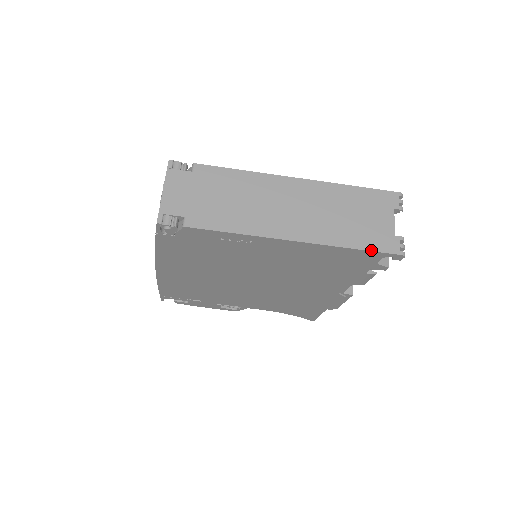
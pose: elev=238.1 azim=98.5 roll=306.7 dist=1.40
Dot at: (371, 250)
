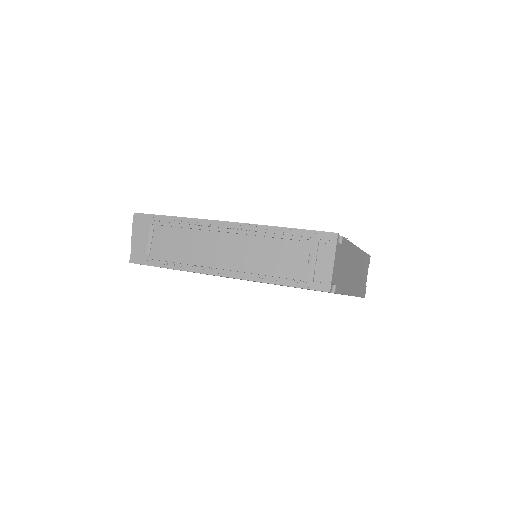
Dot at: (362, 297)
